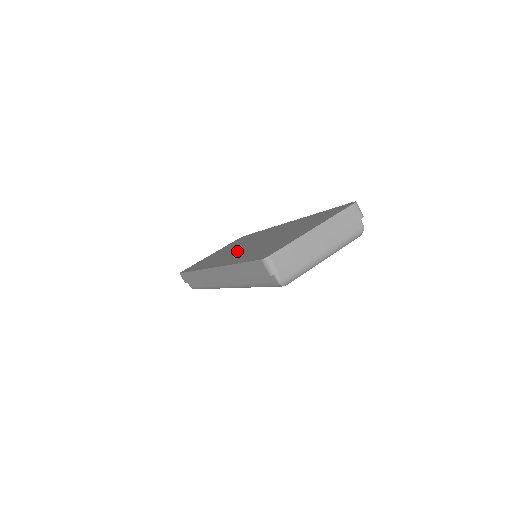
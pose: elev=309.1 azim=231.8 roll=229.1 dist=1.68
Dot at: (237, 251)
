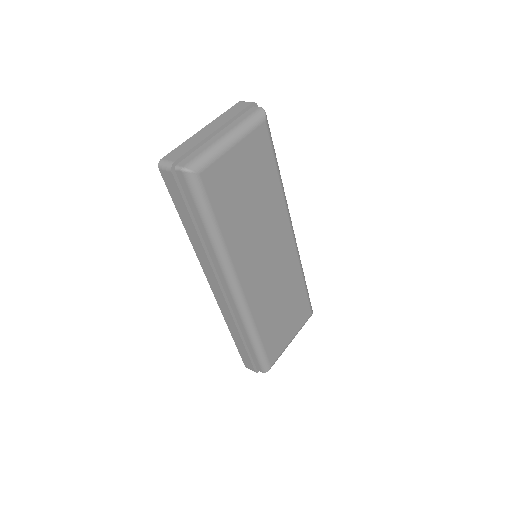
Dot at: occluded
